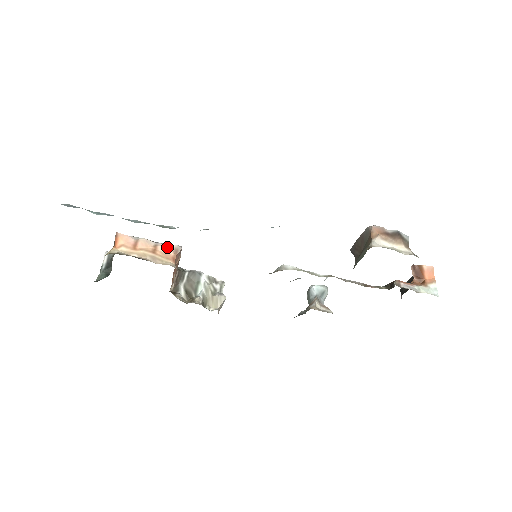
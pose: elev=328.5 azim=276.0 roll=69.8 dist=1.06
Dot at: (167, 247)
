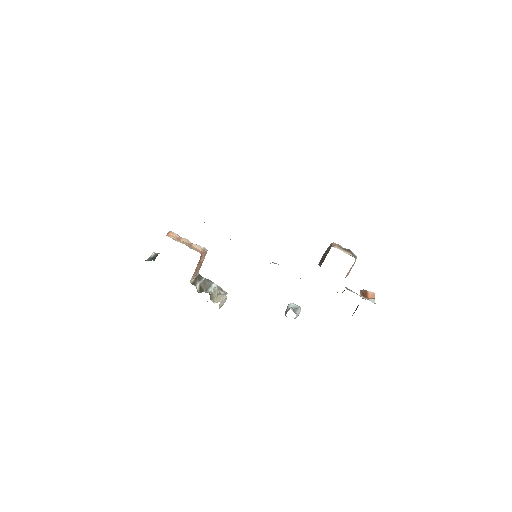
Dot at: (199, 246)
